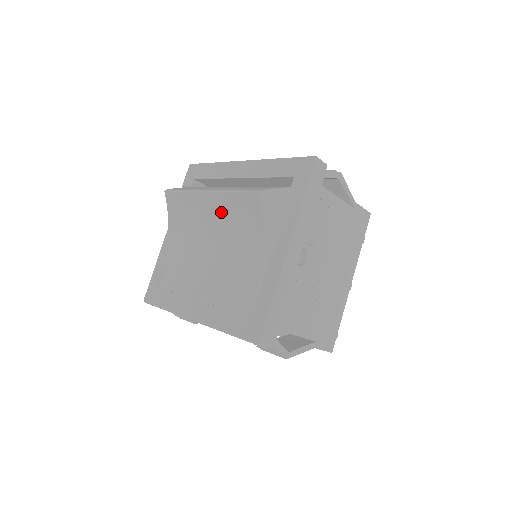
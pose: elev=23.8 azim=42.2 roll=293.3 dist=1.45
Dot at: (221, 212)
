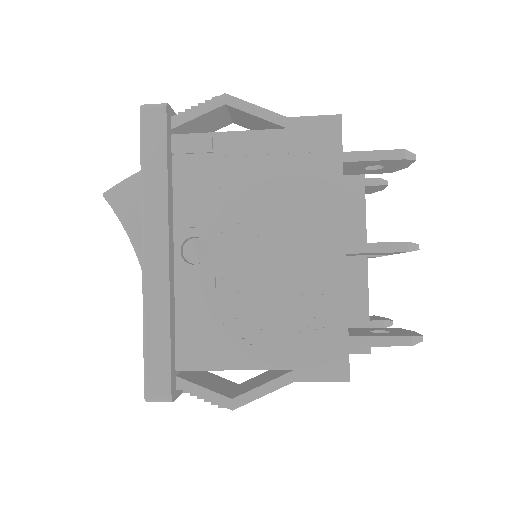
Dot at: occluded
